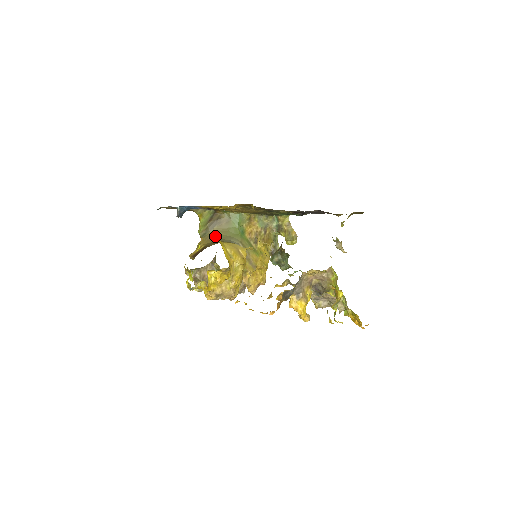
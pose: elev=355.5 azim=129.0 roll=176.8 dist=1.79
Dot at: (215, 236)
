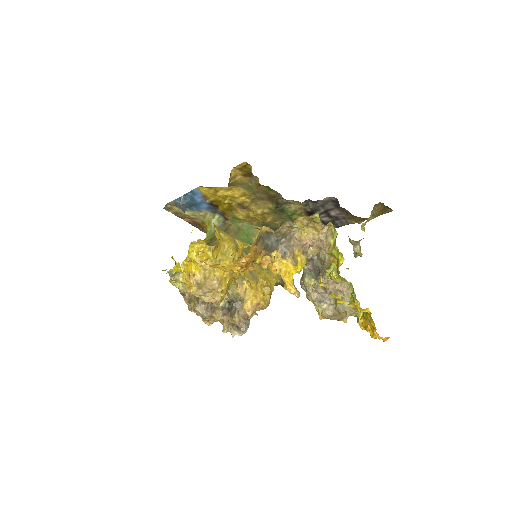
Dot at: occluded
